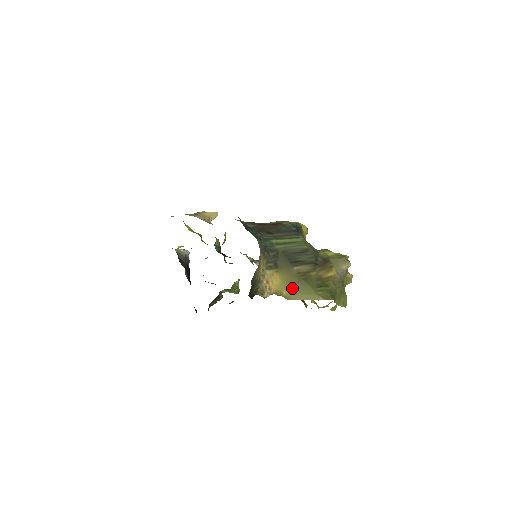
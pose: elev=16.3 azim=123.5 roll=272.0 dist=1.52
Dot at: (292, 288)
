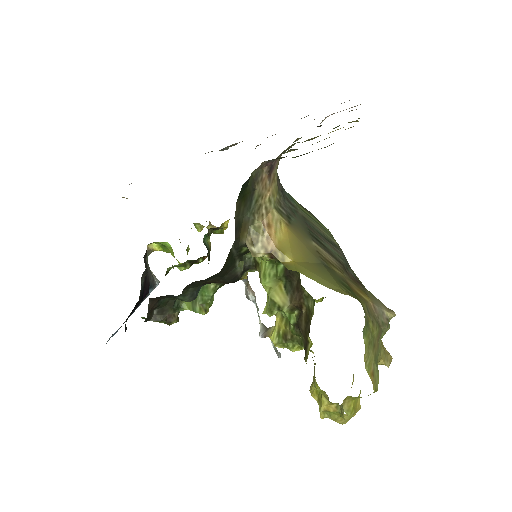
Dot at: (302, 260)
